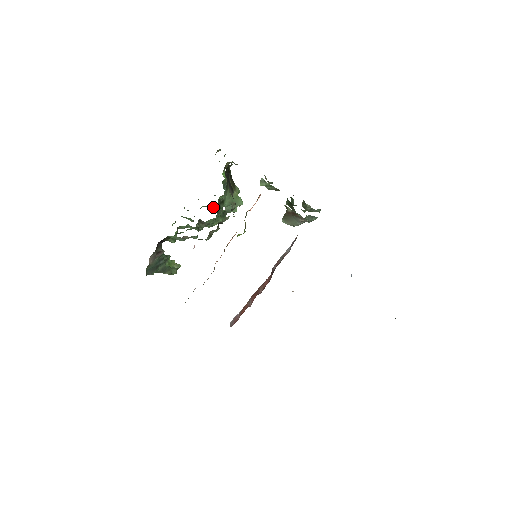
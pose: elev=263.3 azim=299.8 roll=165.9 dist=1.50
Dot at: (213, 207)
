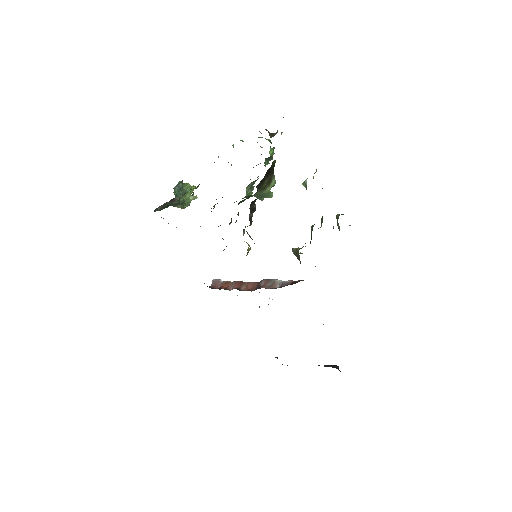
Dot at: occluded
